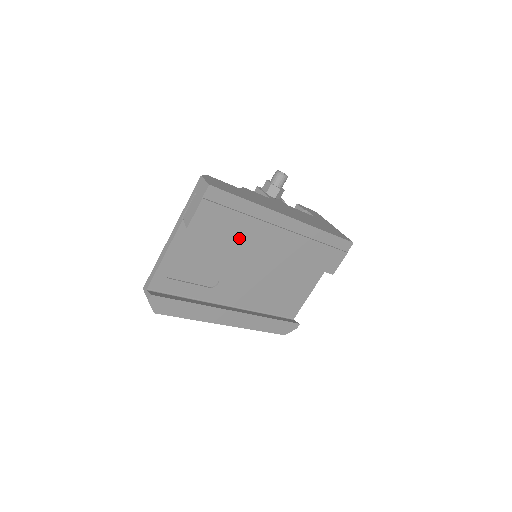
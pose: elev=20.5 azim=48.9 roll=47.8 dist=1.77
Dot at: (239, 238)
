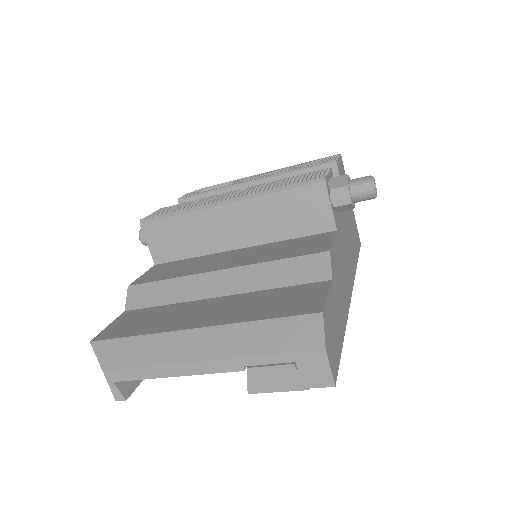
Dot at: occluded
